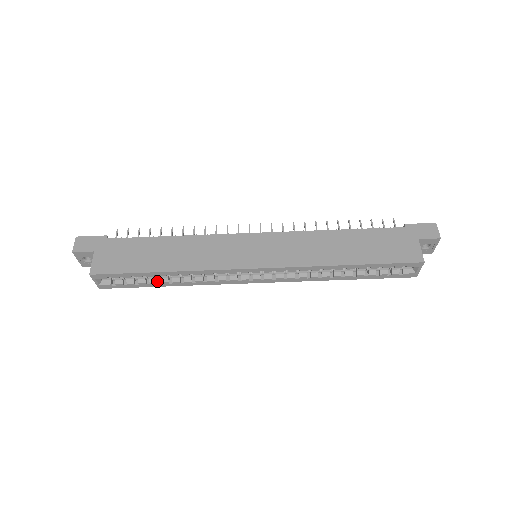
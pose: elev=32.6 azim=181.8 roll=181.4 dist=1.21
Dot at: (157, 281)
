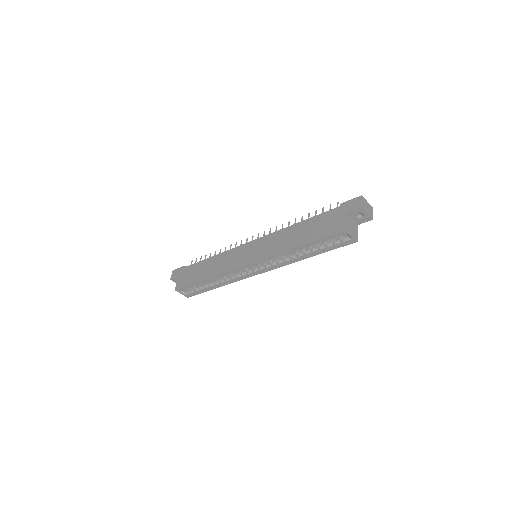
Dot at: (209, 286)
